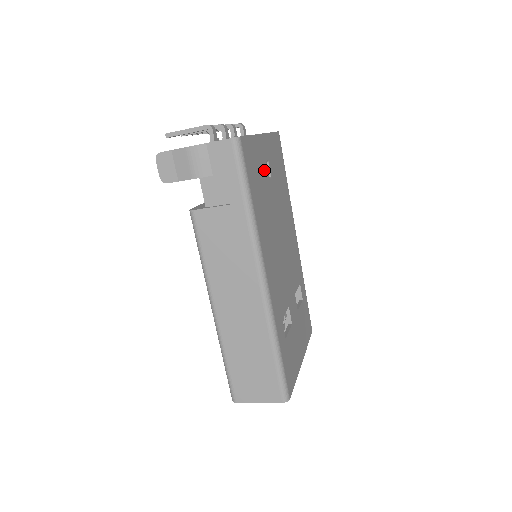
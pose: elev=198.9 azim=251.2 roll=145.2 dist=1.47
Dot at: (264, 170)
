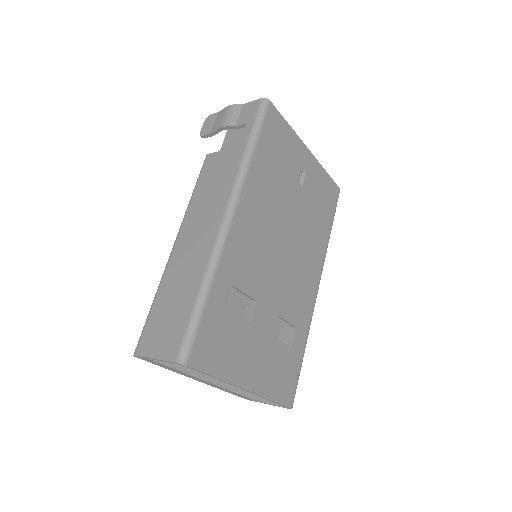
Dot at: (293, 167)
